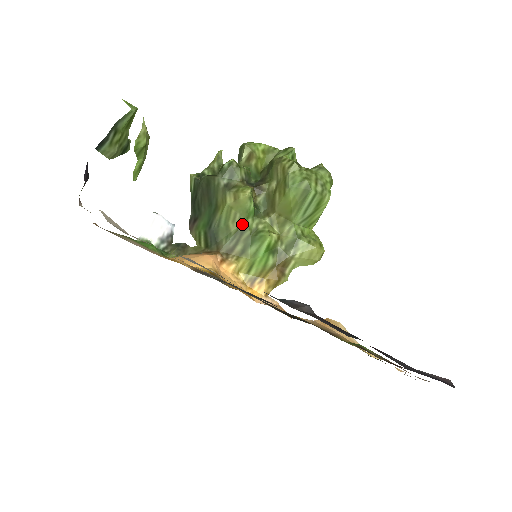
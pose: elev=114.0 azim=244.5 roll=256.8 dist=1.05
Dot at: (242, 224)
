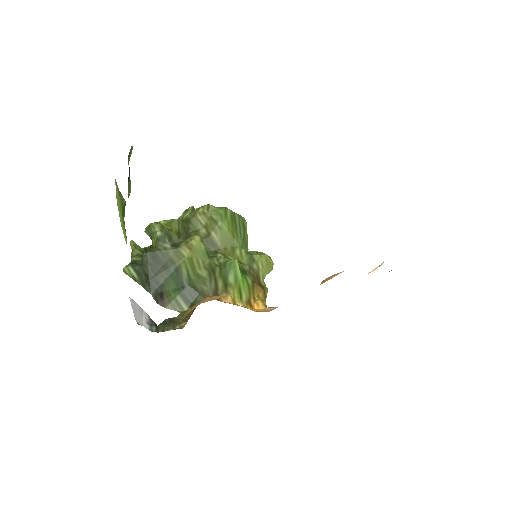
Dot at: (208, 265)
